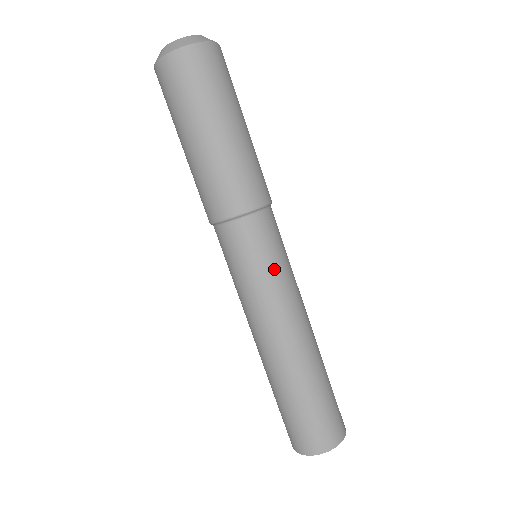
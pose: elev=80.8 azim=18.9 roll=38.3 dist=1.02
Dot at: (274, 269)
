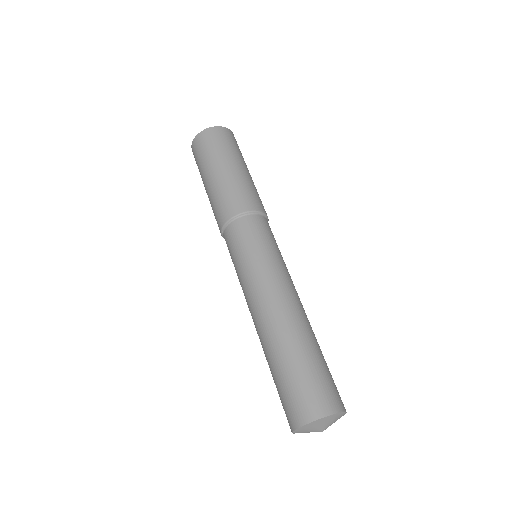
Dot at: (275, 251)
